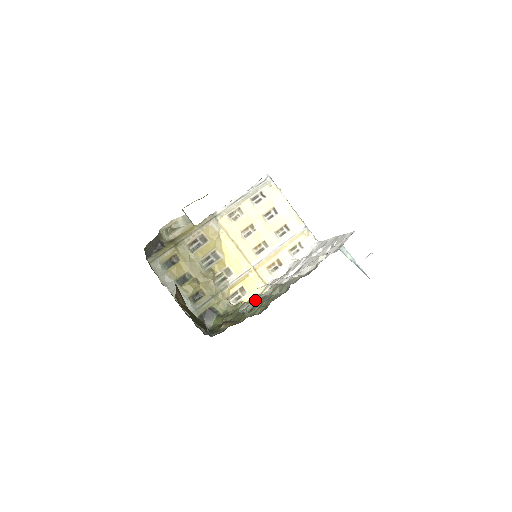
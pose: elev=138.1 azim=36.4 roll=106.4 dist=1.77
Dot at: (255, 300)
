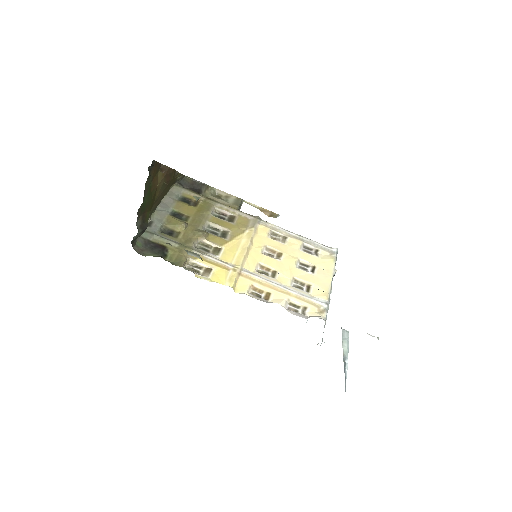
Dot at: occluded
